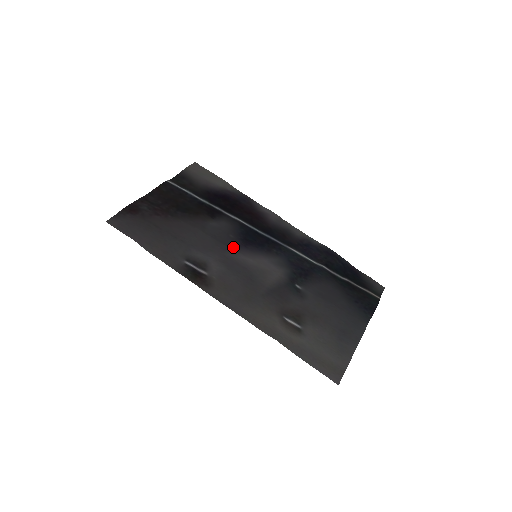
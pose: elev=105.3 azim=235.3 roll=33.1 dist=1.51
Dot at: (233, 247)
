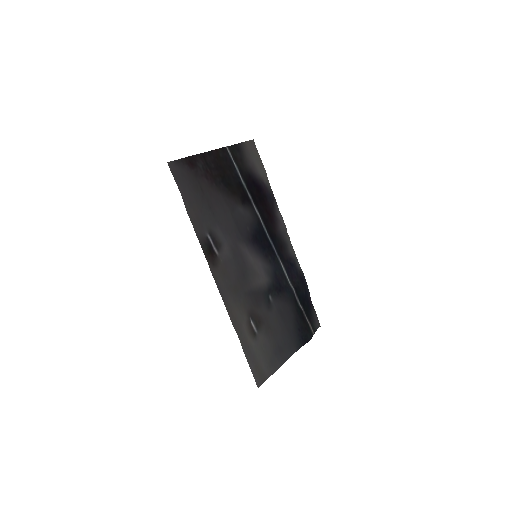
Dot at: (245, 239)
